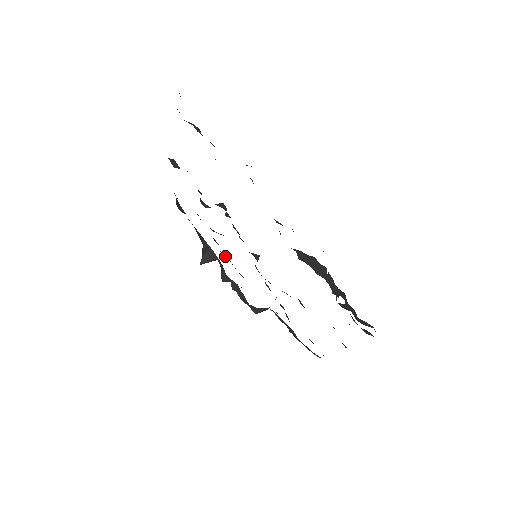
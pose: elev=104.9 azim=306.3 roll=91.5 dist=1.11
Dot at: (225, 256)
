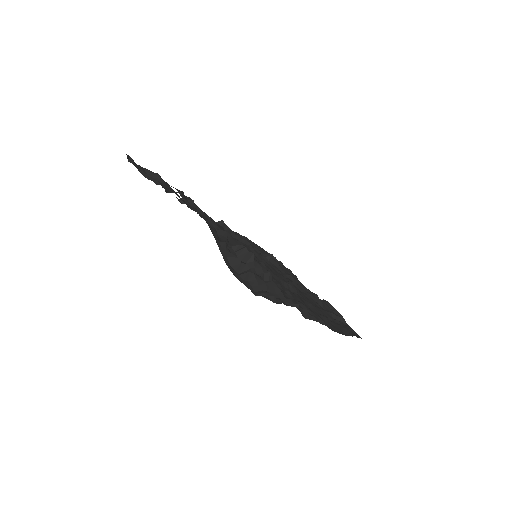
Dot at: occluded
